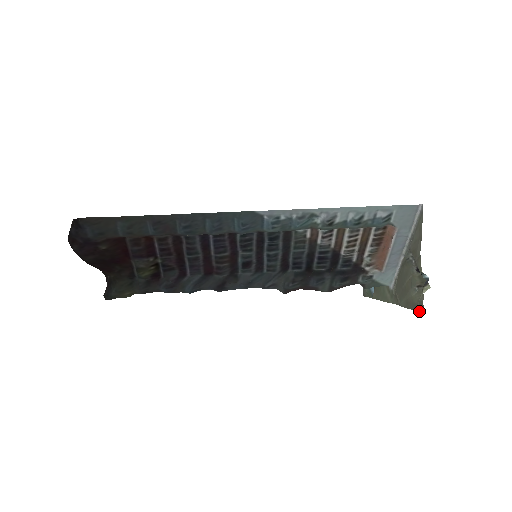
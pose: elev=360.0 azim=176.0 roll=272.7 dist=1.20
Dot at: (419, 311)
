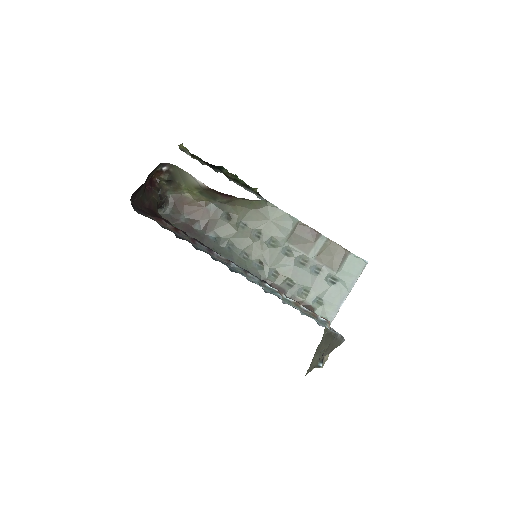
Dot at: (307, 370)
